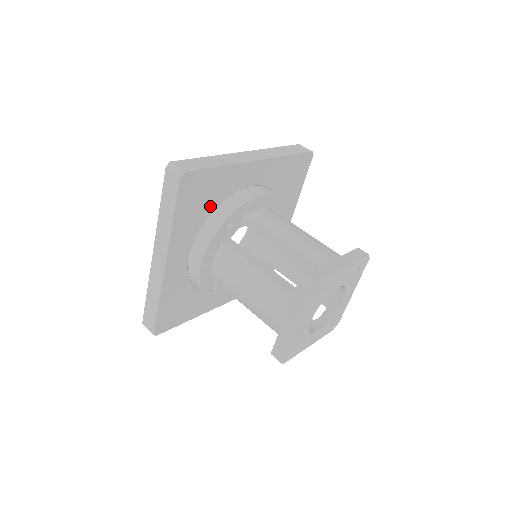
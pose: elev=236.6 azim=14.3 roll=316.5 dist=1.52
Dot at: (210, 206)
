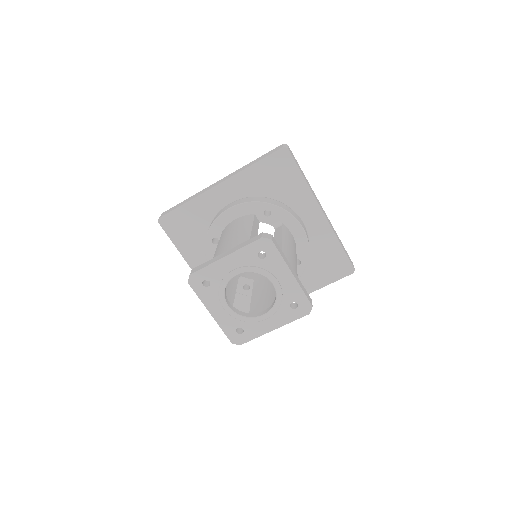
Dot at: (274, 192)
